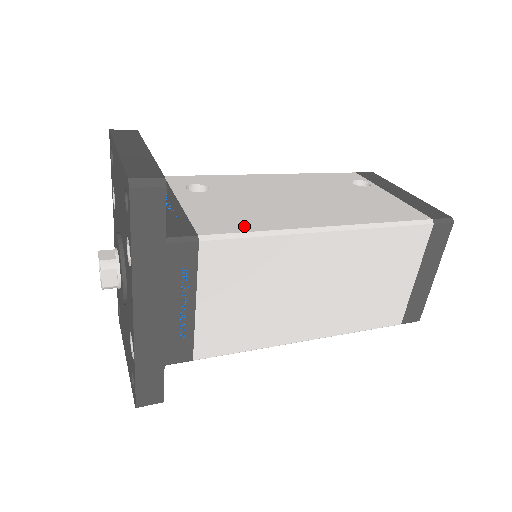
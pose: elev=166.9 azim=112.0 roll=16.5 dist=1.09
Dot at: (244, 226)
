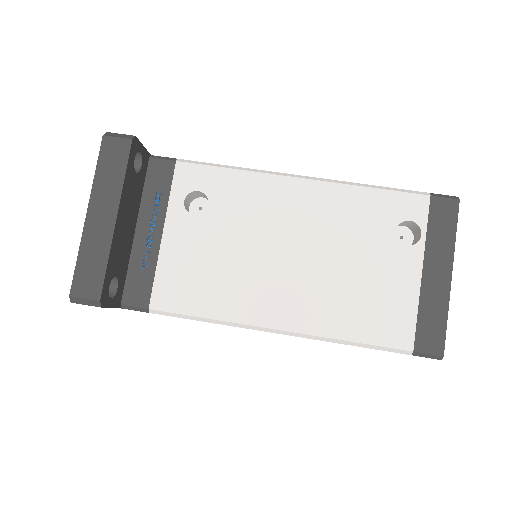
Dot at: (196, 304)
